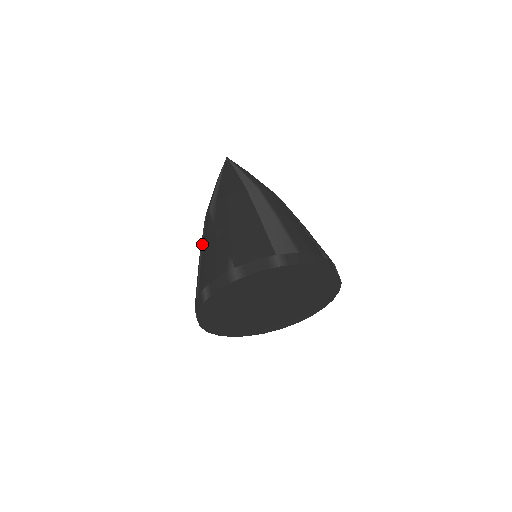
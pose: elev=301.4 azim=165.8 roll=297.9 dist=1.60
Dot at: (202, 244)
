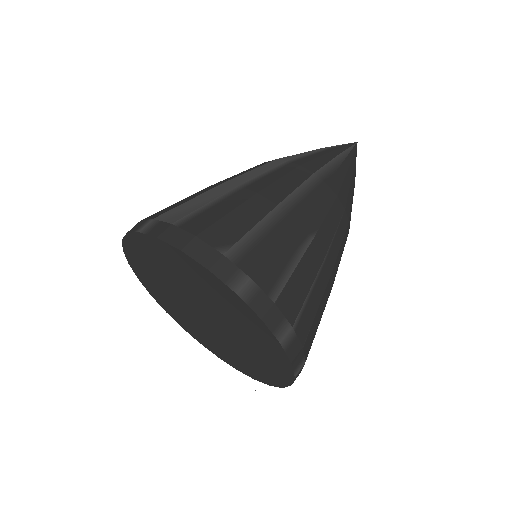
Dot at: occluded
